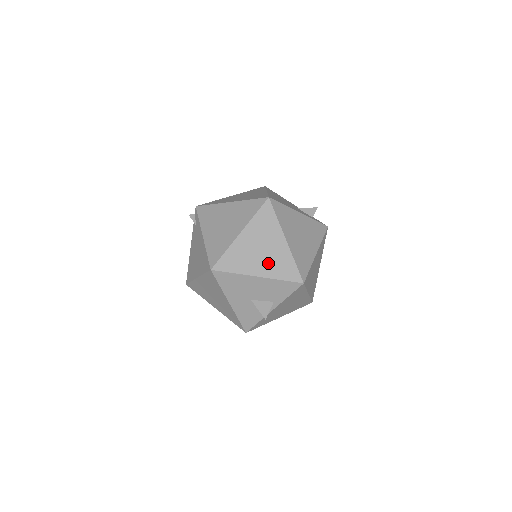
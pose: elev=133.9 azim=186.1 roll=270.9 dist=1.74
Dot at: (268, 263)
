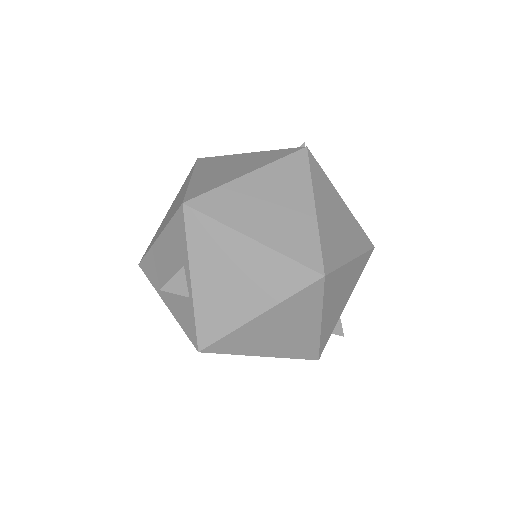
Dot at: (170, 215)
